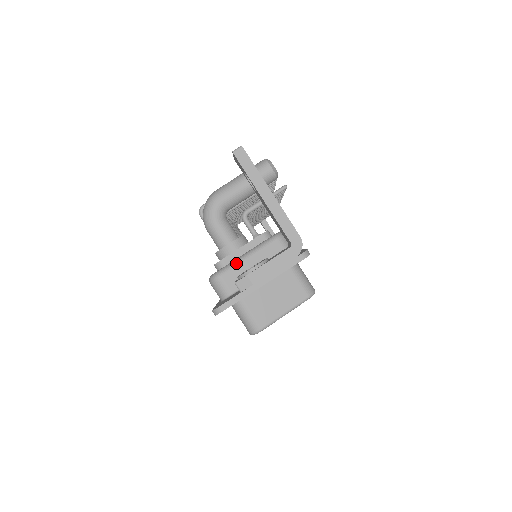
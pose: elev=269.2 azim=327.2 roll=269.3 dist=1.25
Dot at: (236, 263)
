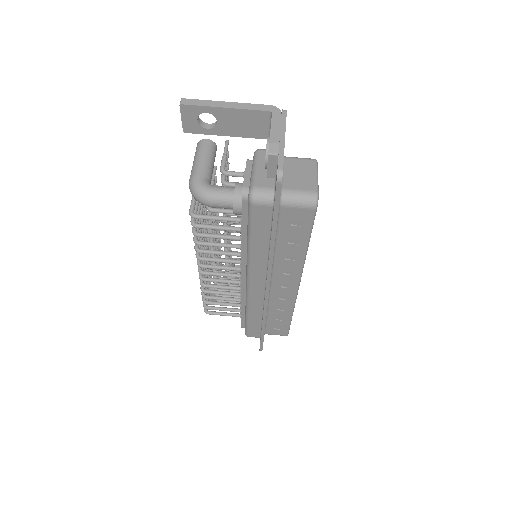
Dot at: (253, 176)
